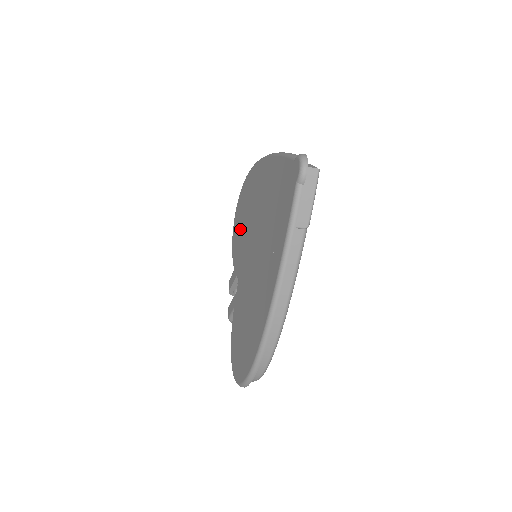
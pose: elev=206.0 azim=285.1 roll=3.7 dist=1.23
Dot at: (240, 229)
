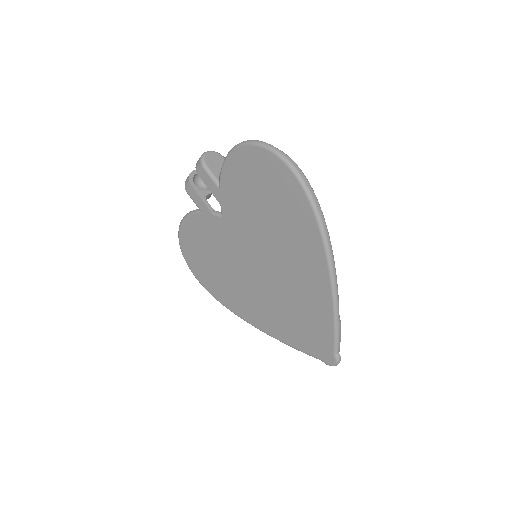
Dot at: (254, 195)
